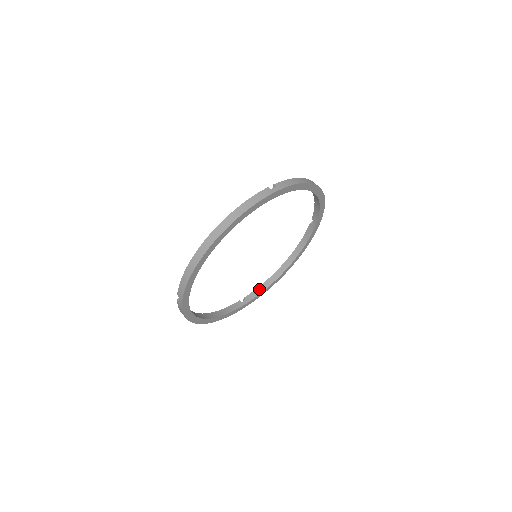
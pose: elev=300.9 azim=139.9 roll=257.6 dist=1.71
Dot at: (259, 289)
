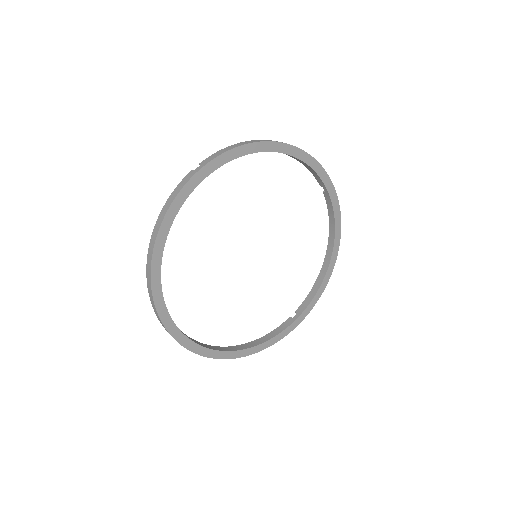
Dot at: (310, 295)
